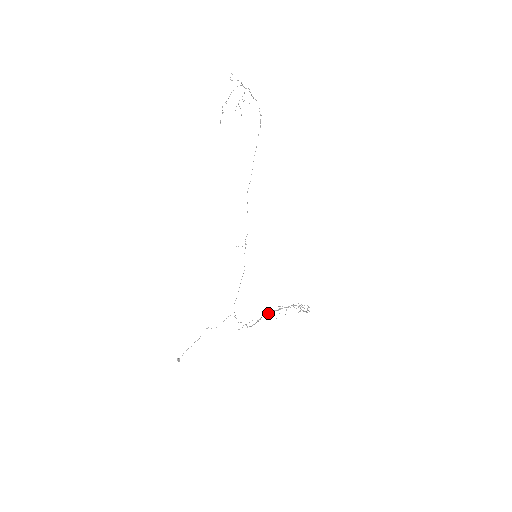
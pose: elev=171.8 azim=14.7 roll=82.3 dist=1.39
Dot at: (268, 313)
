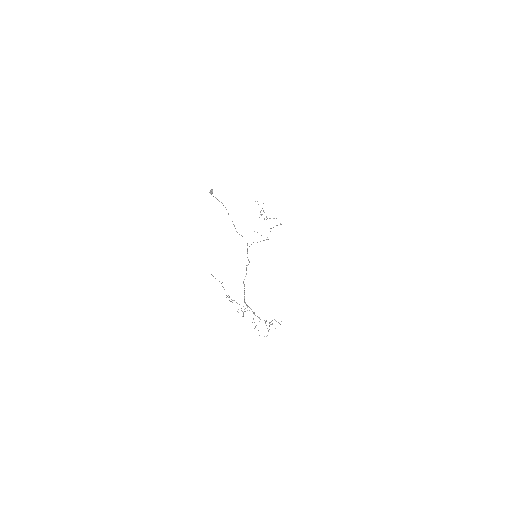
Dot at: (244, 294)
